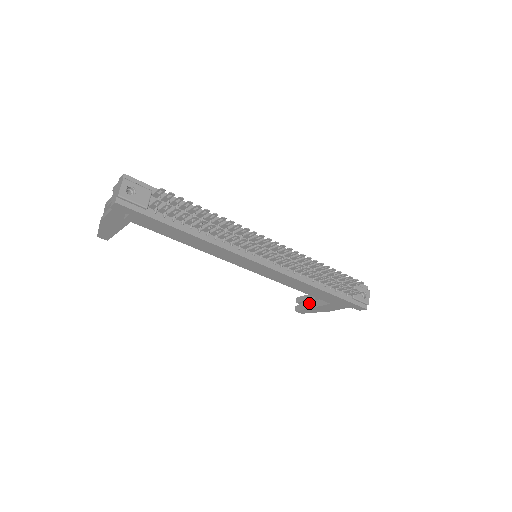
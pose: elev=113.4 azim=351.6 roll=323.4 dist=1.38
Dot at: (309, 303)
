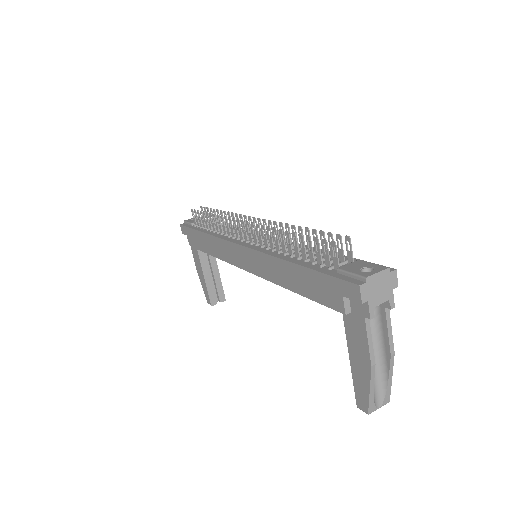
Dot at: occluded
